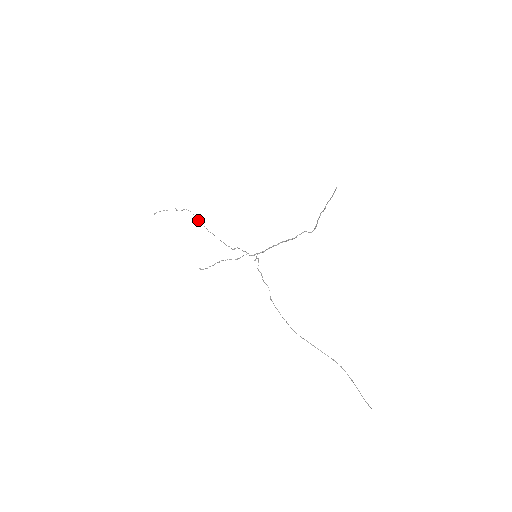
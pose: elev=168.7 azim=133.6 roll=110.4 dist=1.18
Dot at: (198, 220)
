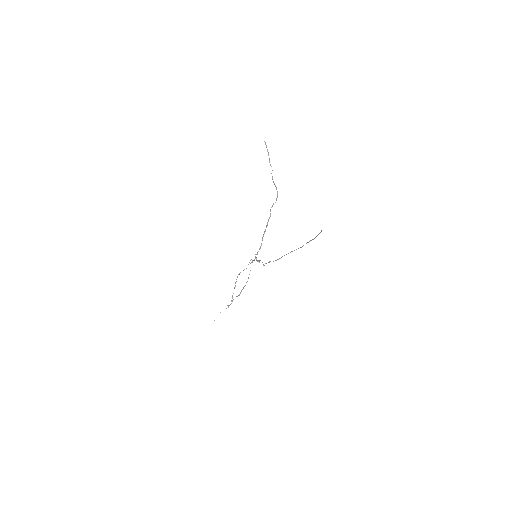
Dot at: (239, 295)
